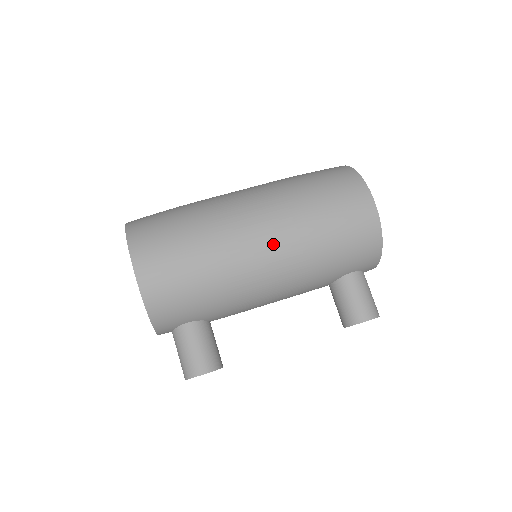
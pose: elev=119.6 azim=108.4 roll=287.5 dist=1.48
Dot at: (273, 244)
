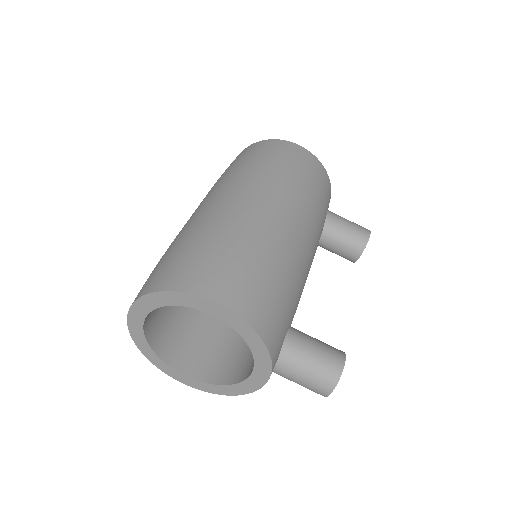
Dot at: (286, 207)
